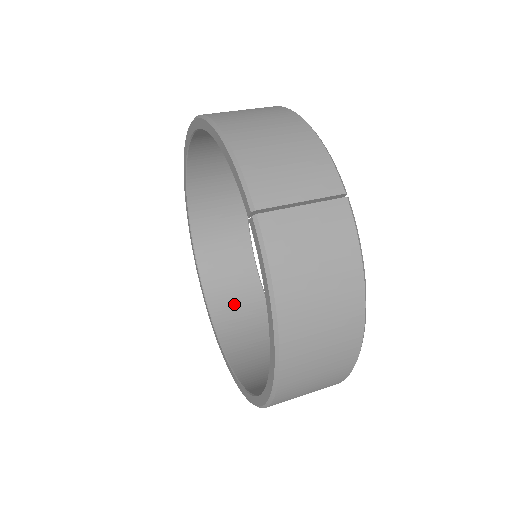
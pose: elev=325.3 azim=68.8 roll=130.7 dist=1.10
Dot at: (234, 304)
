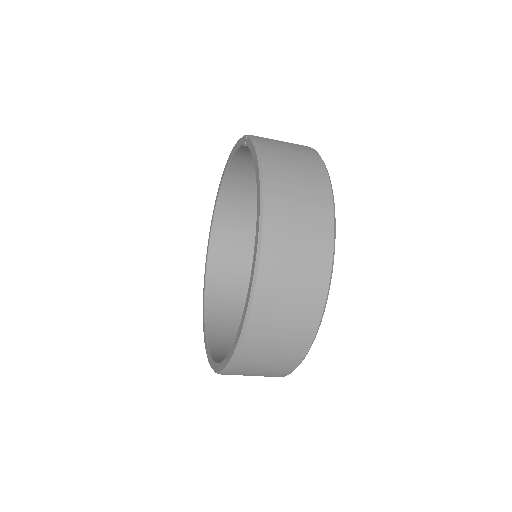
Dot at: occluded
